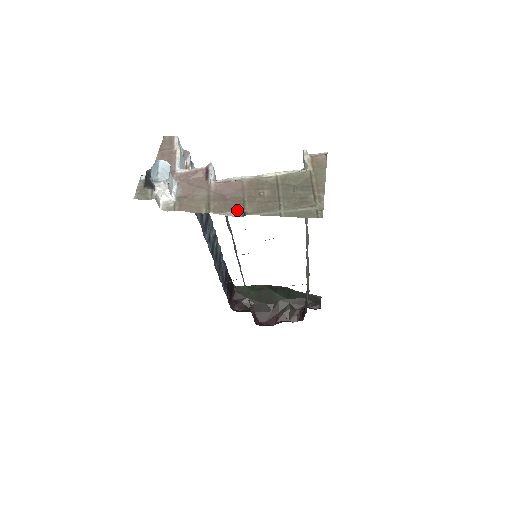
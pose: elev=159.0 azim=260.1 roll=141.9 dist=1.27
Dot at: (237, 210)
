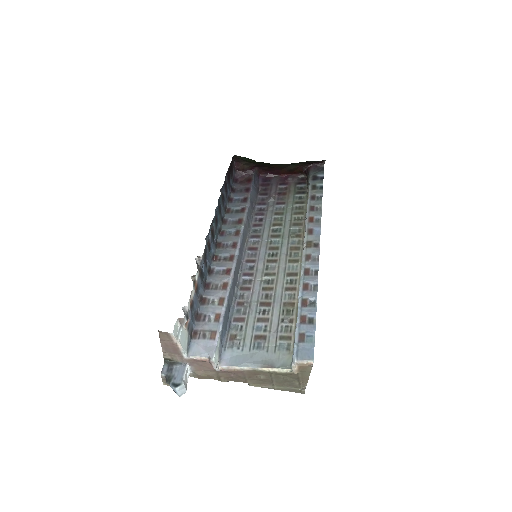
Dot at: occluded
